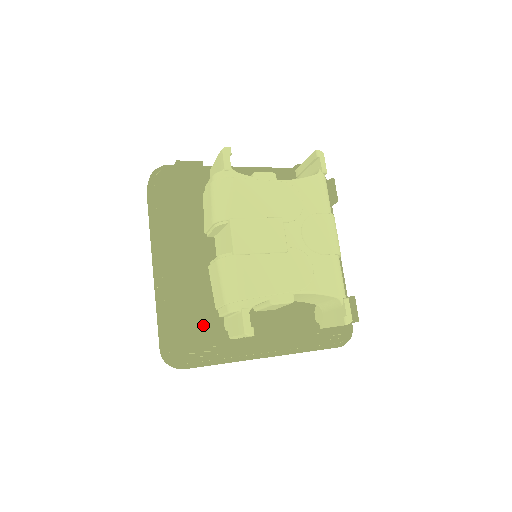
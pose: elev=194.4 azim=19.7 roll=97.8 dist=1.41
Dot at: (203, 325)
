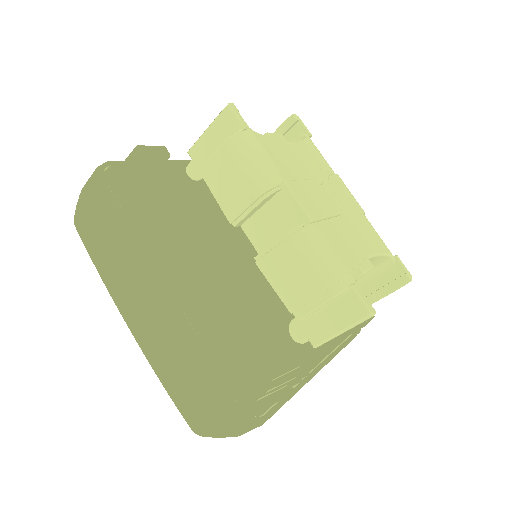
Dot at: occluded
